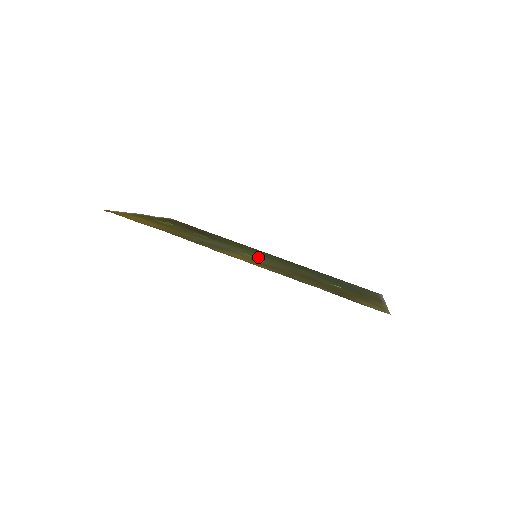
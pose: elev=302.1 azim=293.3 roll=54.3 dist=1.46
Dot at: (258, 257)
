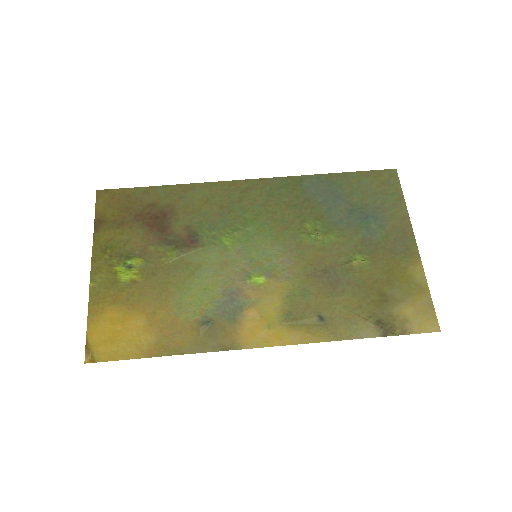
Dot at: (261, 261)
